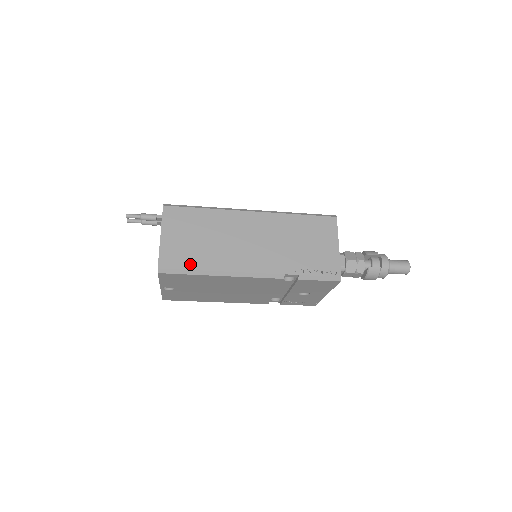
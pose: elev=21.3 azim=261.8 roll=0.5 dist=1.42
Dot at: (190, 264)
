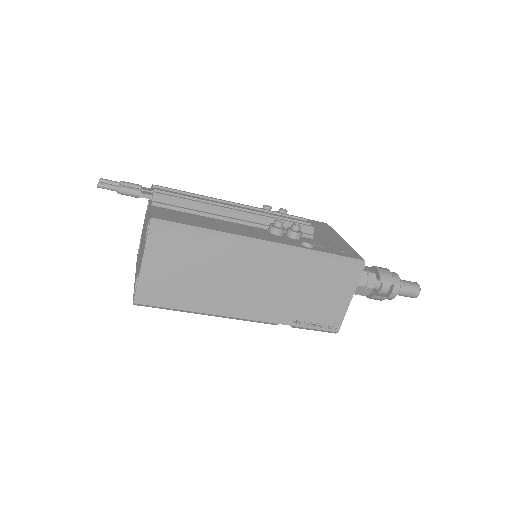
Dot at: (173, 302)
